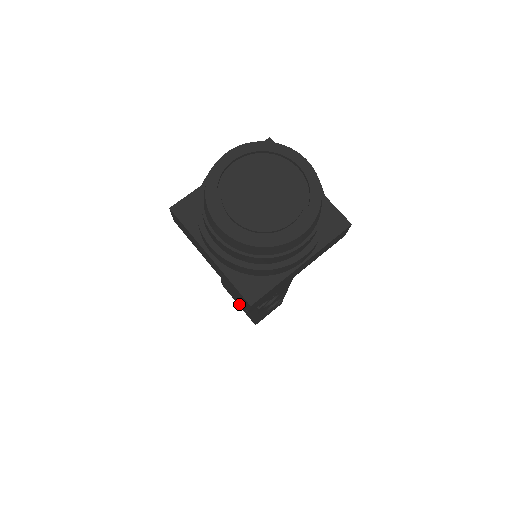
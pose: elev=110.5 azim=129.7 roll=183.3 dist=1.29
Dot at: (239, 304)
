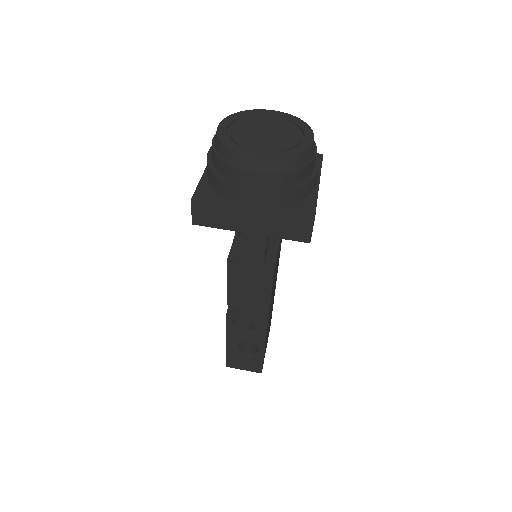
Dot at: occluded
